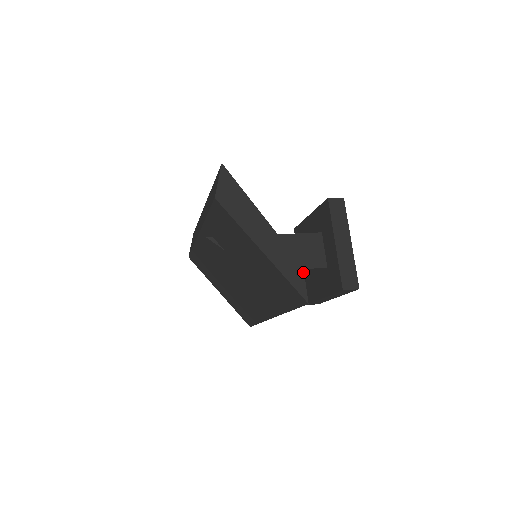
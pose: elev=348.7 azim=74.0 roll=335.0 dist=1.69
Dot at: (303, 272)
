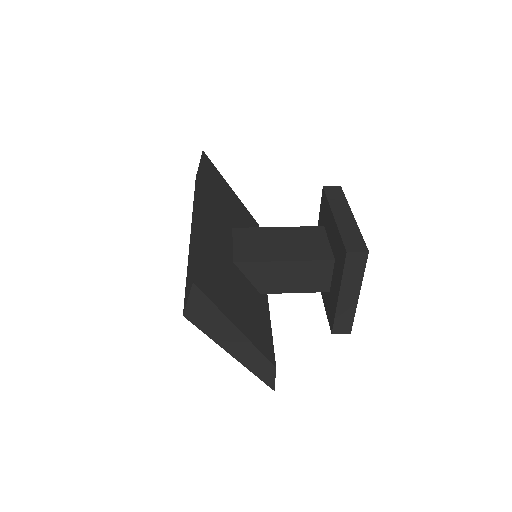
Dot at: (275, 371)
